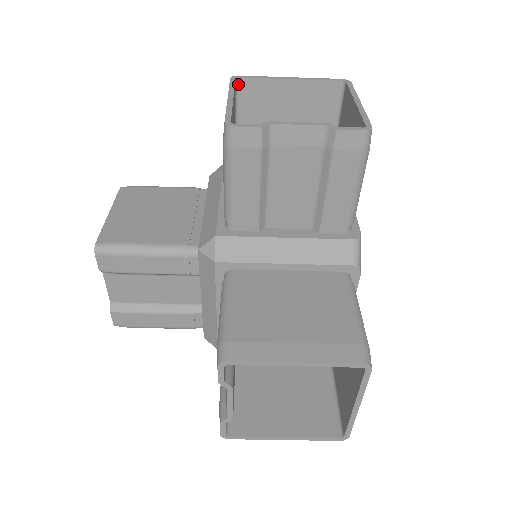
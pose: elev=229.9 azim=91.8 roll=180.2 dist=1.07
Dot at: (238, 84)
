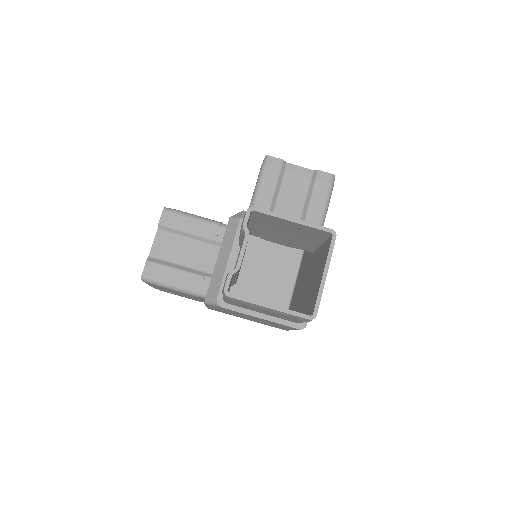
Dot at: occluded
